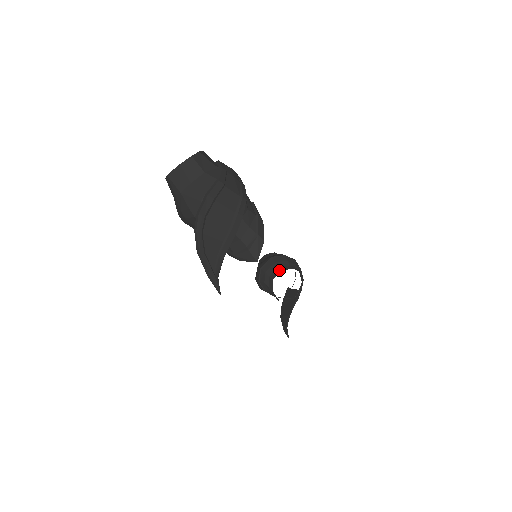
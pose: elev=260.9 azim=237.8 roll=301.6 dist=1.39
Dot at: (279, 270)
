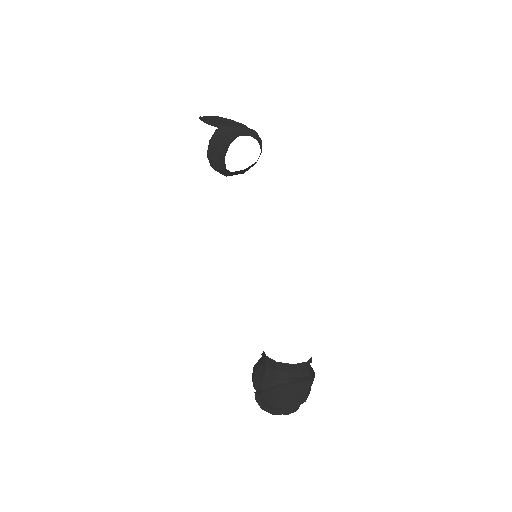
Dot at: occluded
